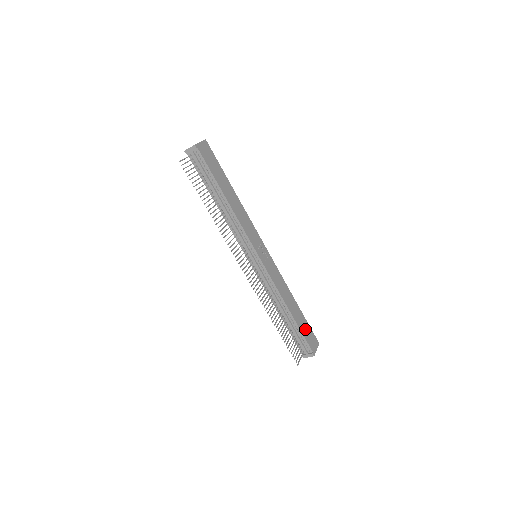
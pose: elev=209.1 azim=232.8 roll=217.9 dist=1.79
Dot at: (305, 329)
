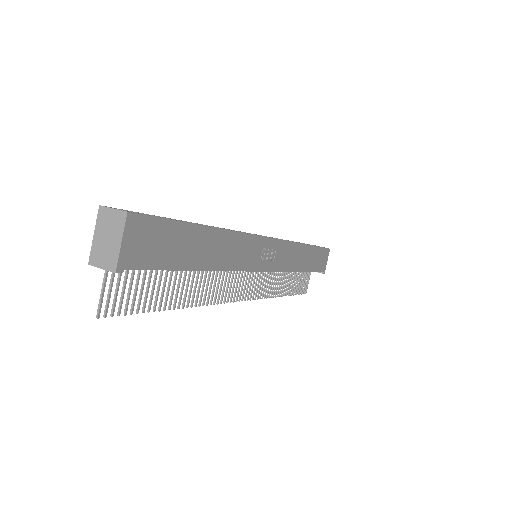
Dot at: (317, 260)
